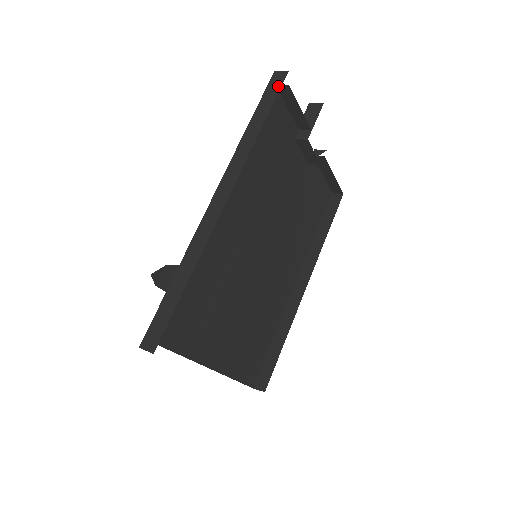
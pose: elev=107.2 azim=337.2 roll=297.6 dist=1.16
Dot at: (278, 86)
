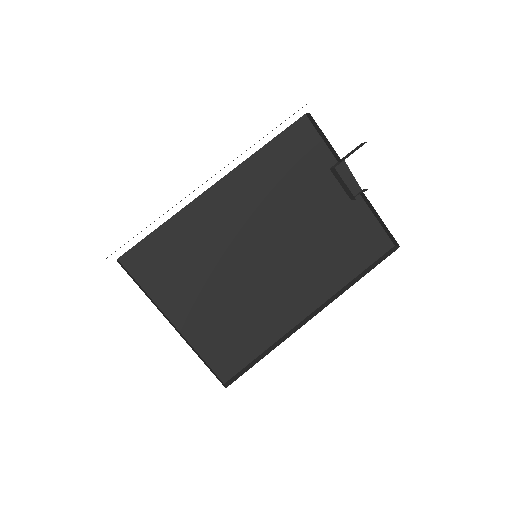
Dot at: occluded
